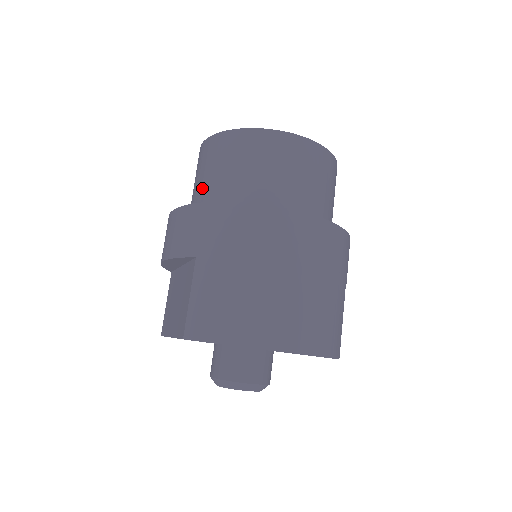
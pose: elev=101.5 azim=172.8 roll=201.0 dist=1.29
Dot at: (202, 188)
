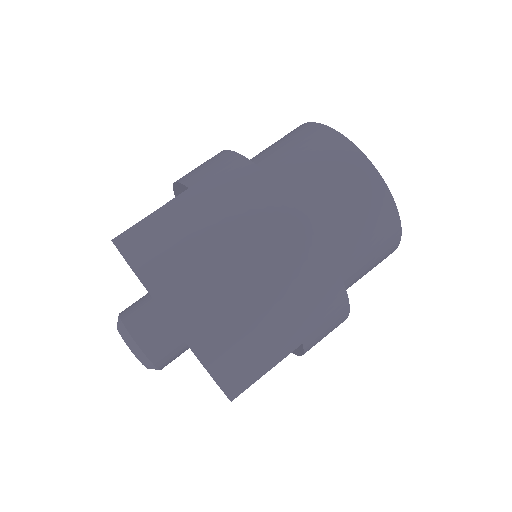
Dot at: (258, 155)
